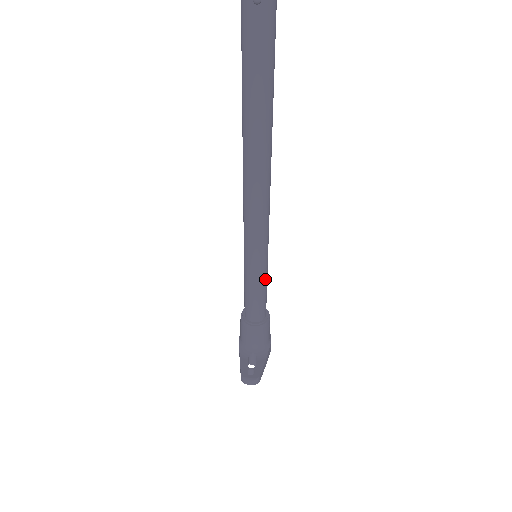
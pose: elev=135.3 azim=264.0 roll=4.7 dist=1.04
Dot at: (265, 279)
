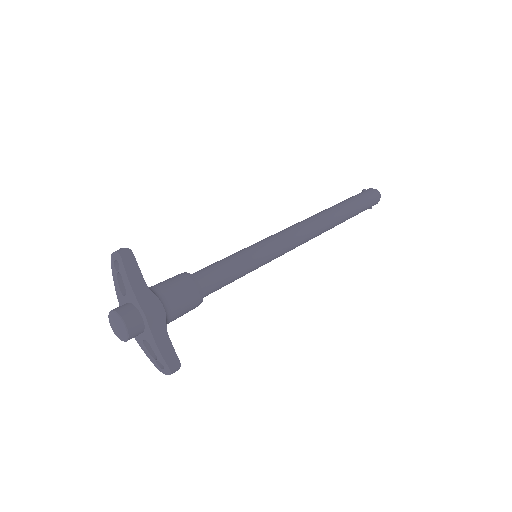
Dot at: (243, 258)
